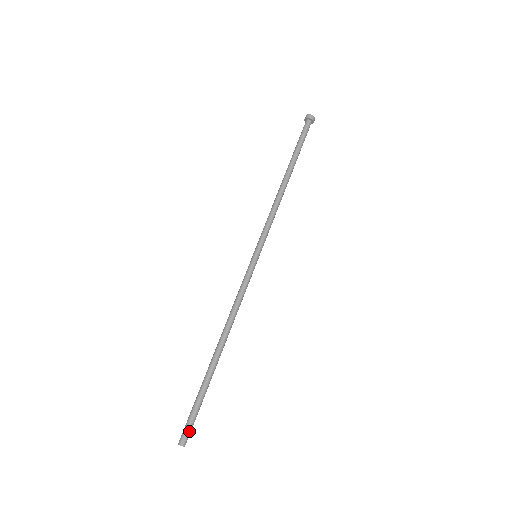
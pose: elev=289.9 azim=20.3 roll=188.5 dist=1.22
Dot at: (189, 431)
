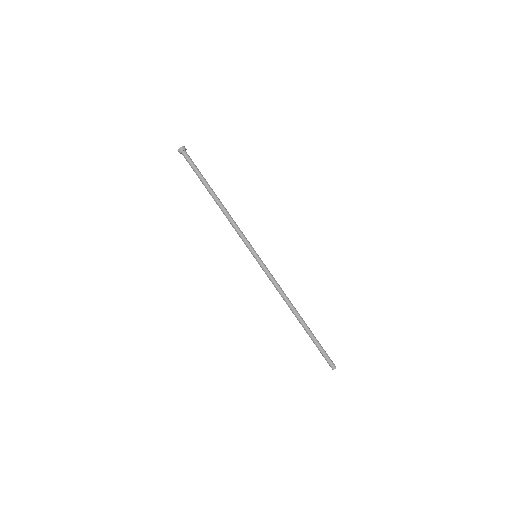
Dot at: (330, 360)
